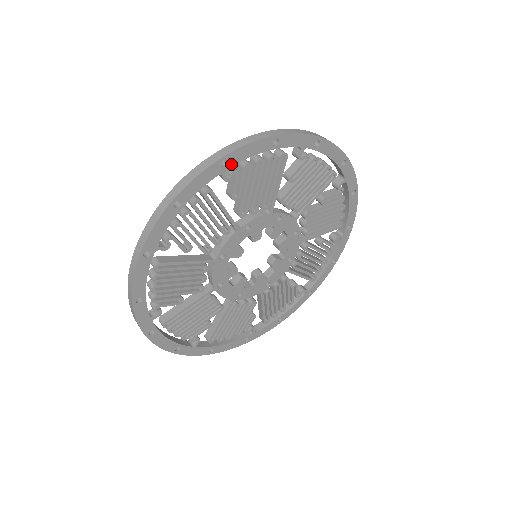
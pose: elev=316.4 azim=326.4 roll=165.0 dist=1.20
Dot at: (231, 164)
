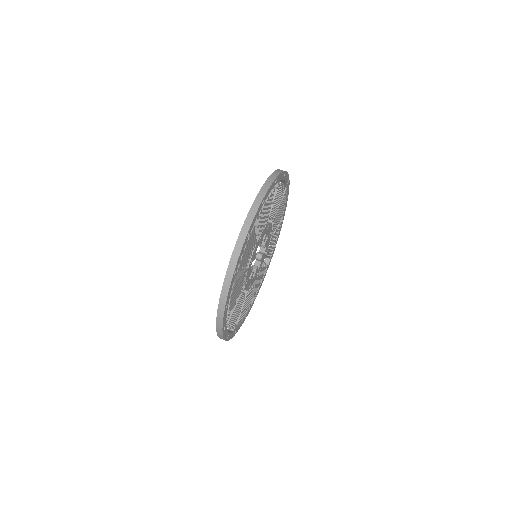
Dot at: (237, 268)
